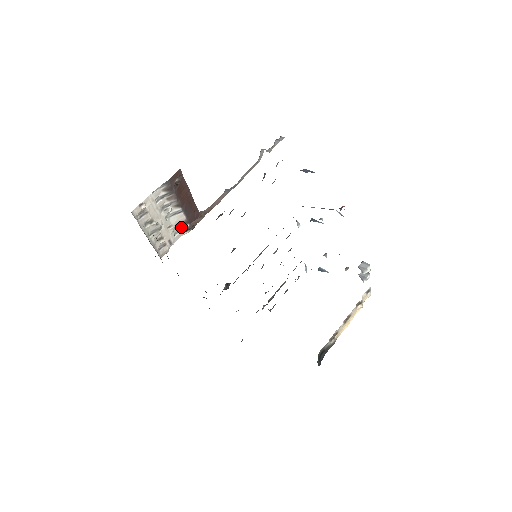
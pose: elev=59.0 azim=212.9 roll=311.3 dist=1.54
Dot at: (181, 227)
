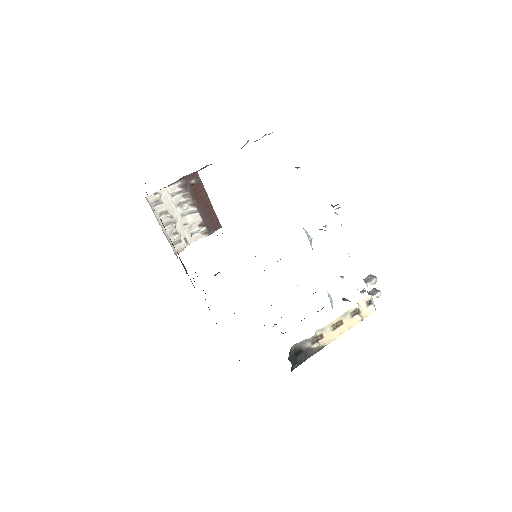
Dot at: (198, 229)
